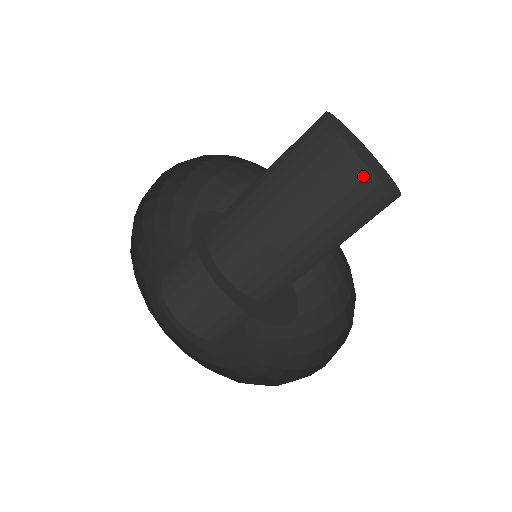
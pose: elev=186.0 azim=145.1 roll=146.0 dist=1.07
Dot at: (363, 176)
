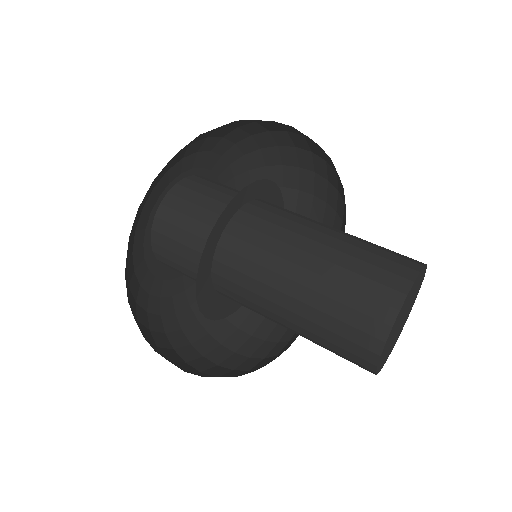
Dot at: (369, 360)
